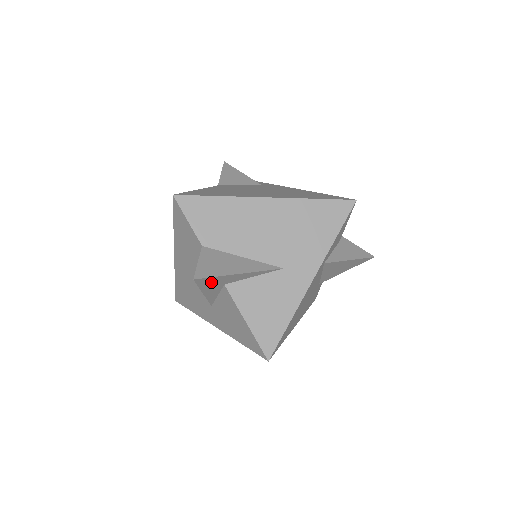
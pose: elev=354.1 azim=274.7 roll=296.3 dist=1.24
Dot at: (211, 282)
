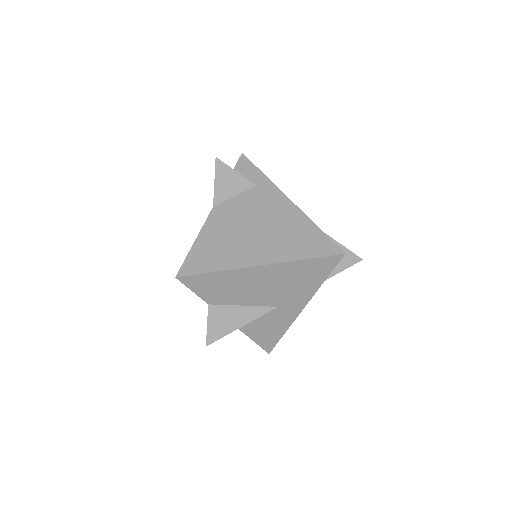
Dot at: occluded
